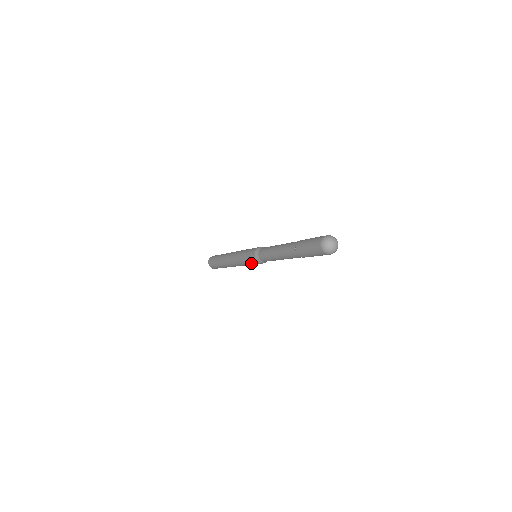
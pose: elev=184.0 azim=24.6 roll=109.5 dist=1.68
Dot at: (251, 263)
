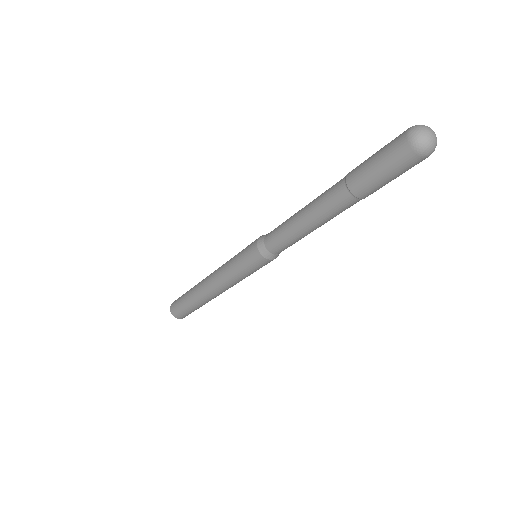
Dot at: (255, 270)
